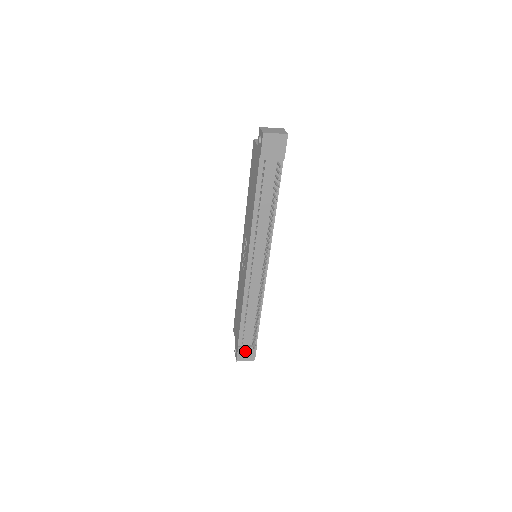
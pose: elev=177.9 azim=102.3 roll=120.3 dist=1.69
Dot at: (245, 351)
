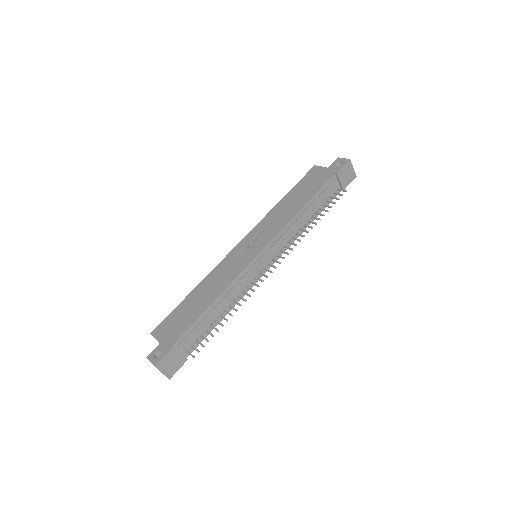
Dot at: (174, 357)
